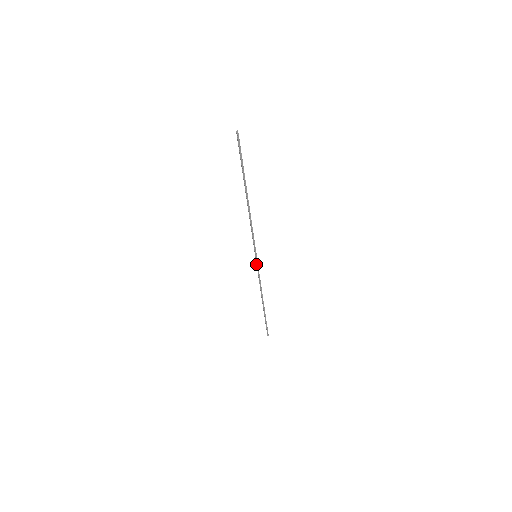
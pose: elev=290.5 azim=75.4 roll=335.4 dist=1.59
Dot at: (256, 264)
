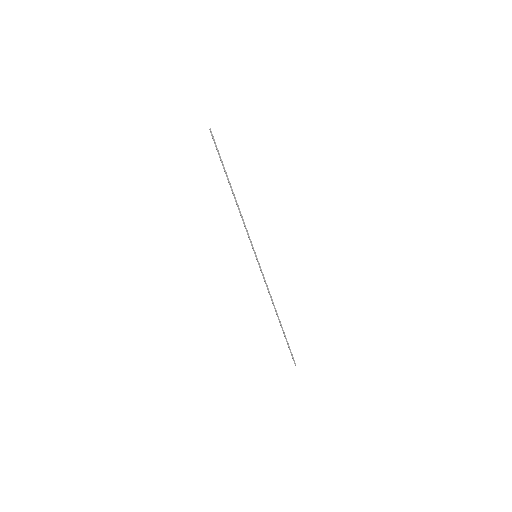
Dot at: (259, 266)
